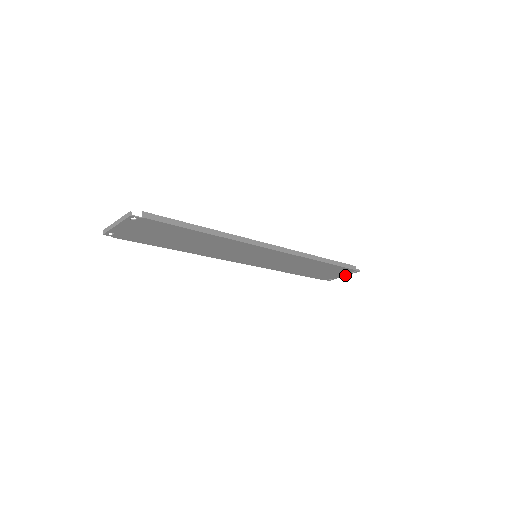
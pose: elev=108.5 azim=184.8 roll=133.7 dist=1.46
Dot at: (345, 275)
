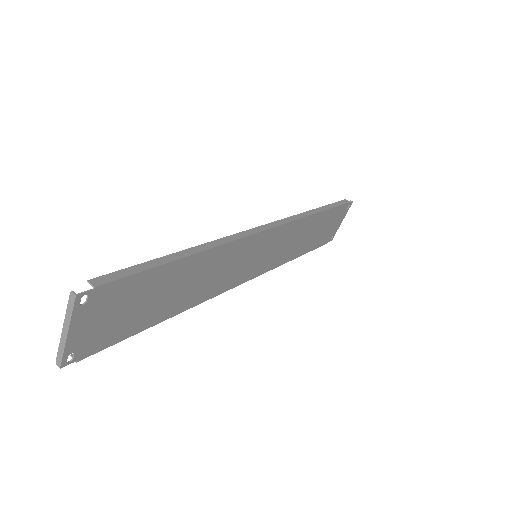
Dot at: (342, 219)
